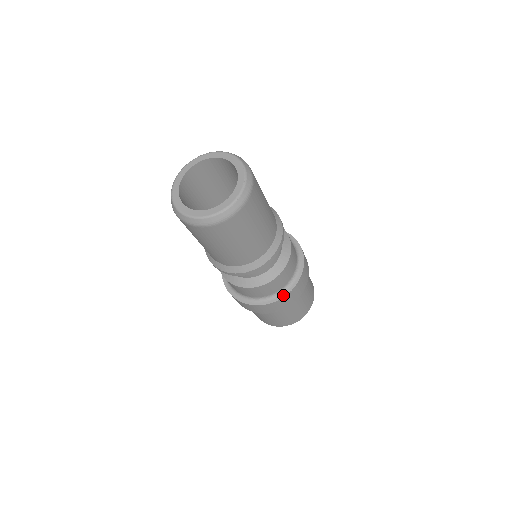
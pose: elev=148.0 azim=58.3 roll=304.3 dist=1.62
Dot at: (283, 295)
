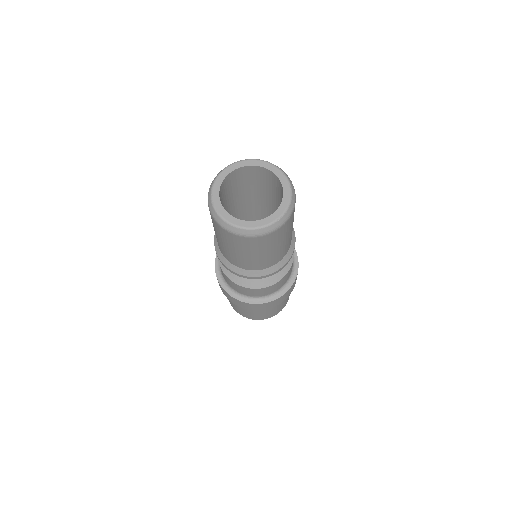
Dot at: (287, 289)
